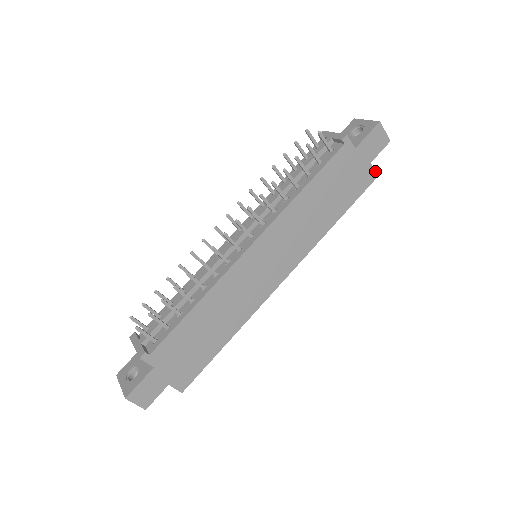
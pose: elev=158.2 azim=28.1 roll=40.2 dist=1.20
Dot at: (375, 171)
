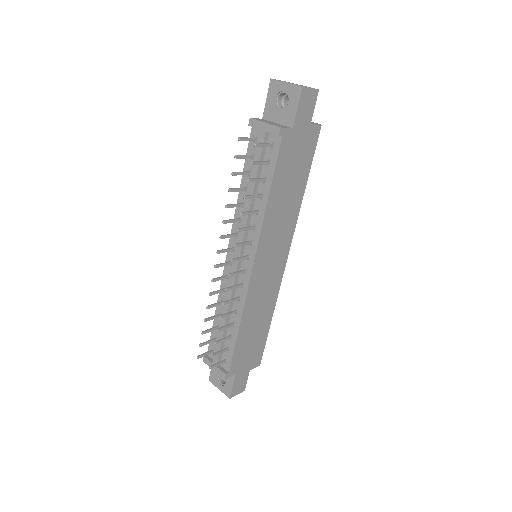
Dot at: (317, 124)
